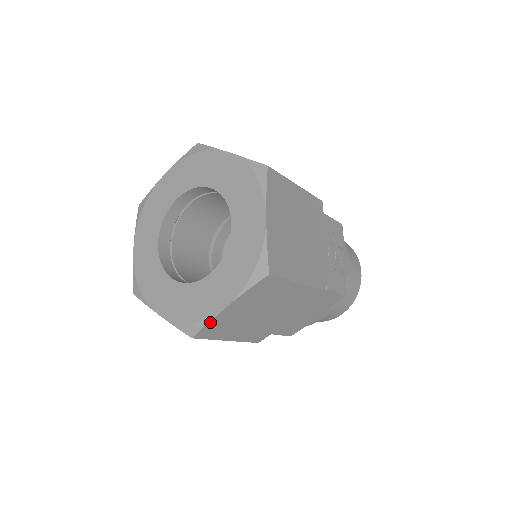
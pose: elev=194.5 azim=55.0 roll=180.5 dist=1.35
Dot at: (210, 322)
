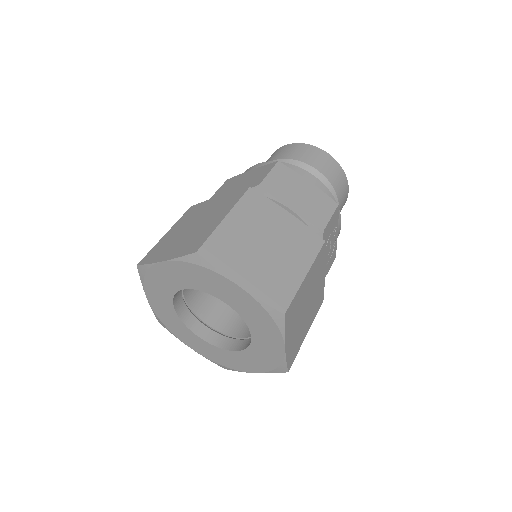
Dot at: (240, 370)
